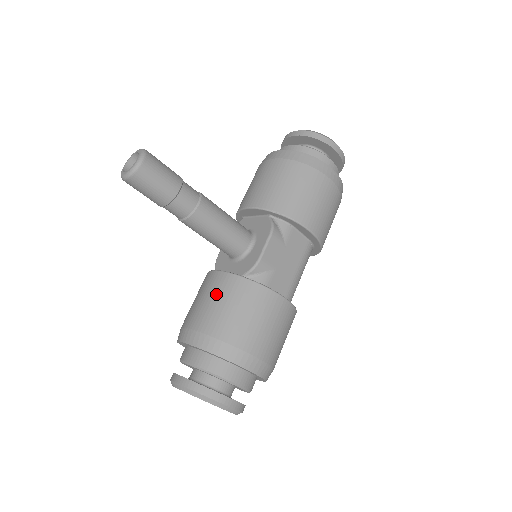
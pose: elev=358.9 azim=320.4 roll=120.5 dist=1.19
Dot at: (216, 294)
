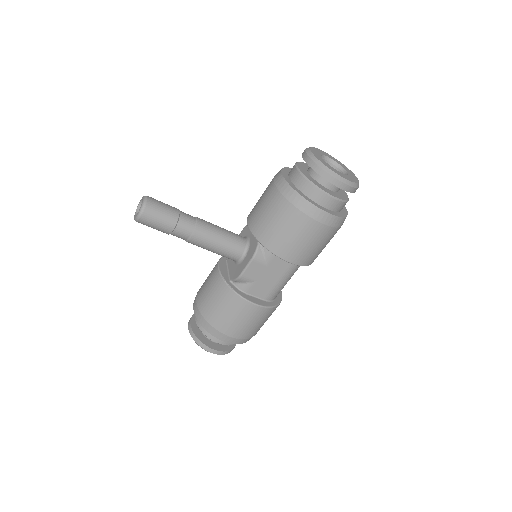
Dot at: (211, 287)
